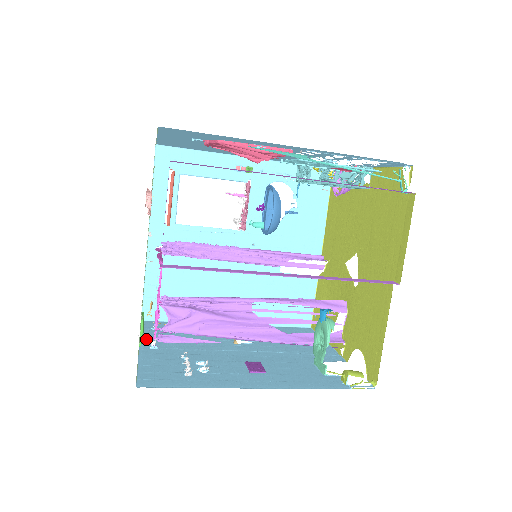
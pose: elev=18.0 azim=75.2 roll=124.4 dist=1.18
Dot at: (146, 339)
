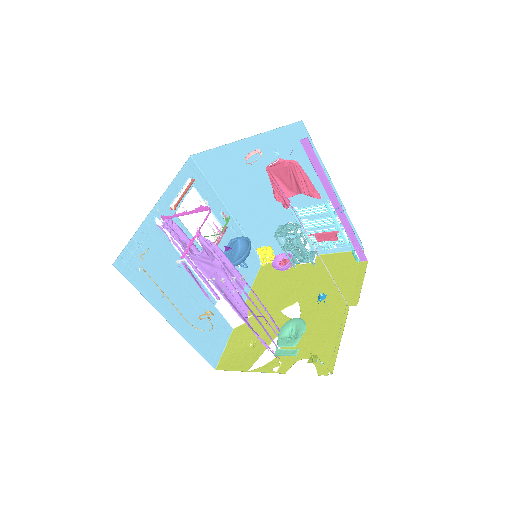
Dot at: occluded
